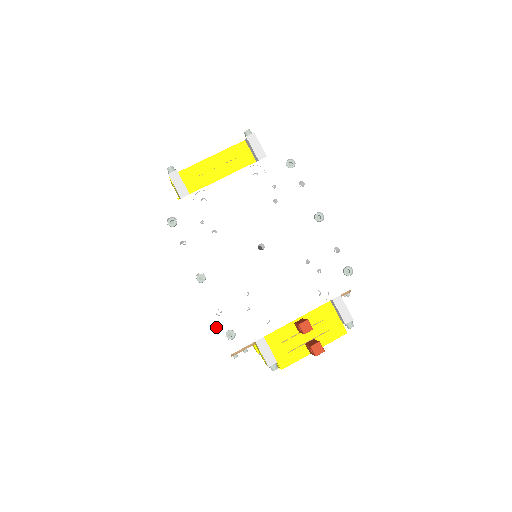
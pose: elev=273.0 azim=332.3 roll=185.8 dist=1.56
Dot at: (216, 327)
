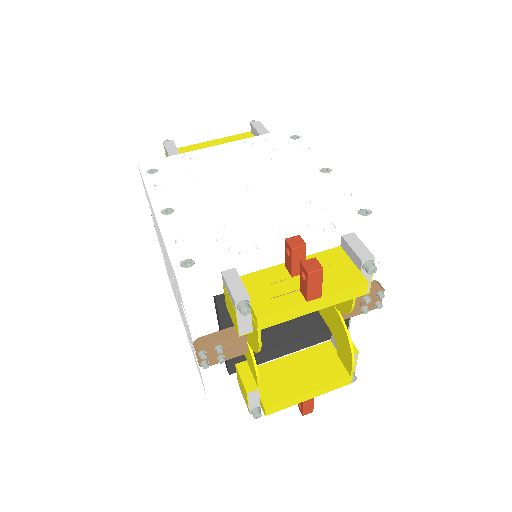
Dot at: (170, 254)
